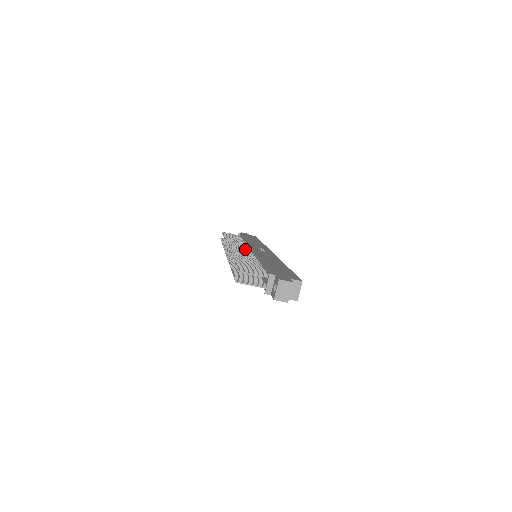
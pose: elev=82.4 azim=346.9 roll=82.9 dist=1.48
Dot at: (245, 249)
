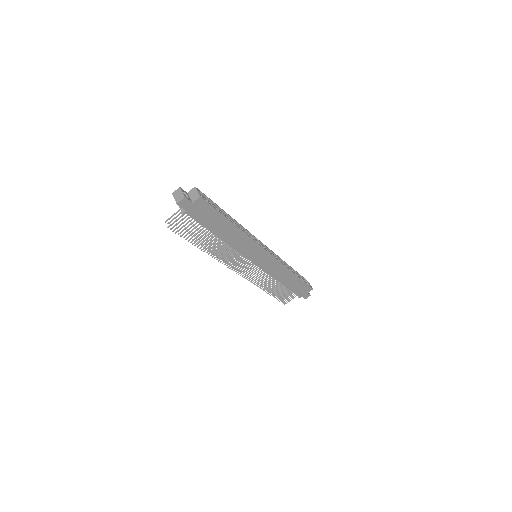
Dot at: occluded
